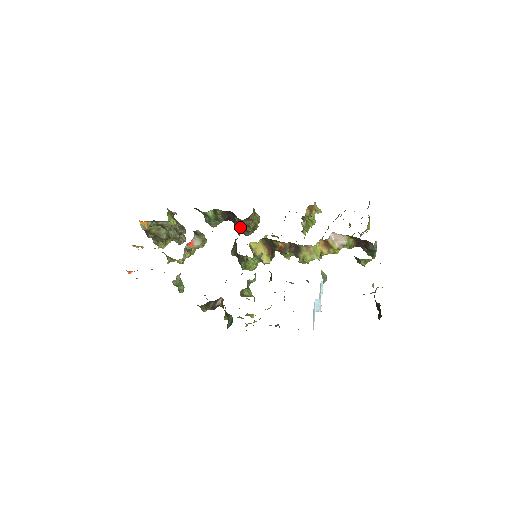
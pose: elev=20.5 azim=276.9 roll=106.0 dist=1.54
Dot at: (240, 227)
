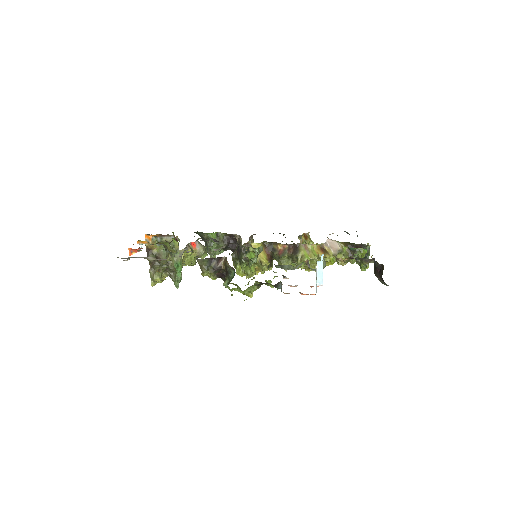
Dot at: occluded
